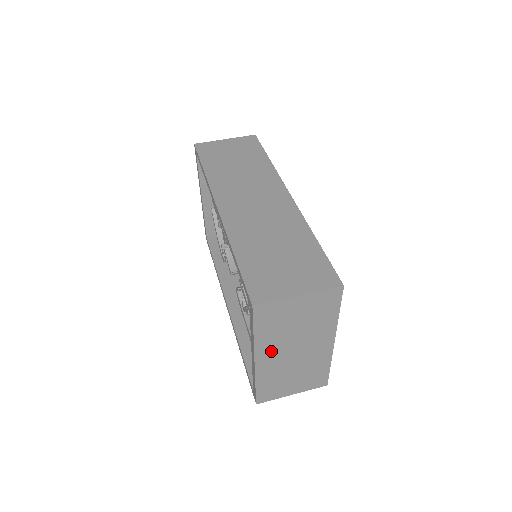
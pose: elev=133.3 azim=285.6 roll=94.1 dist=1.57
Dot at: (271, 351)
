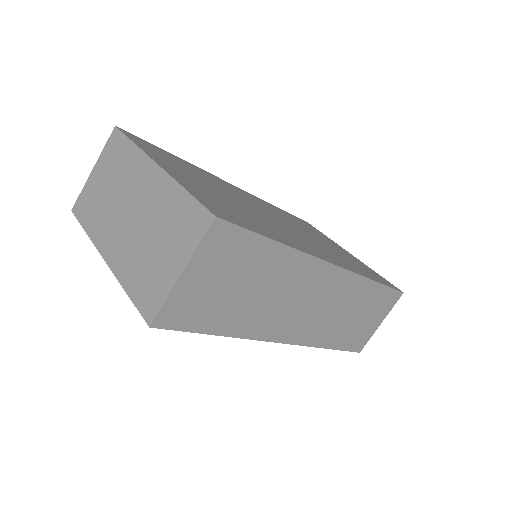
Dot at: occluded
